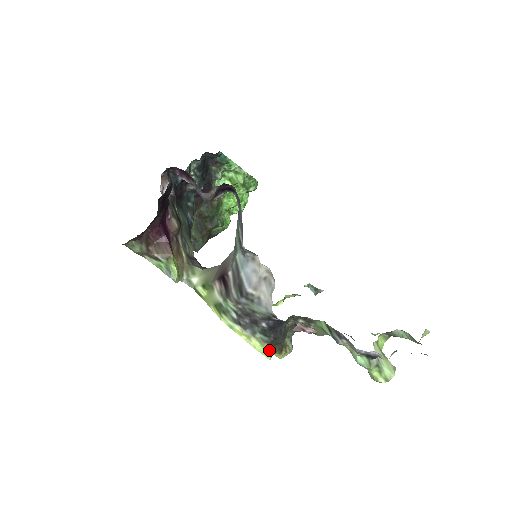
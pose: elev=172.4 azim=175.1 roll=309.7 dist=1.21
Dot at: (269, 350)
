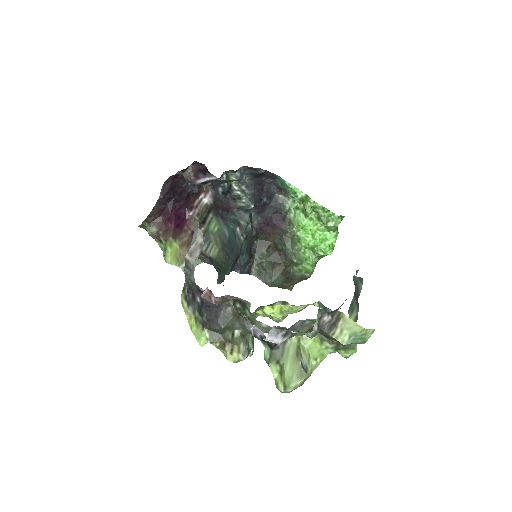
Dot at: (201, 333)
